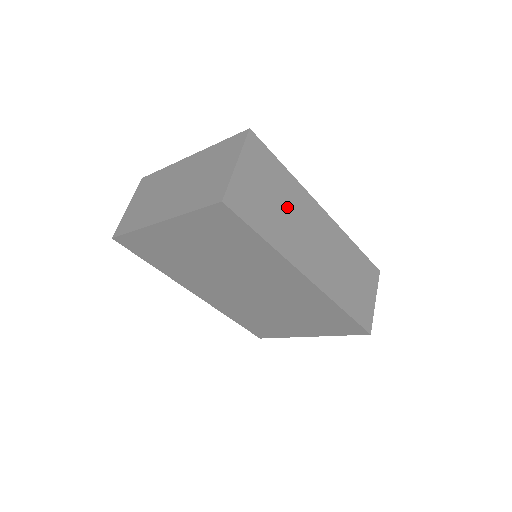
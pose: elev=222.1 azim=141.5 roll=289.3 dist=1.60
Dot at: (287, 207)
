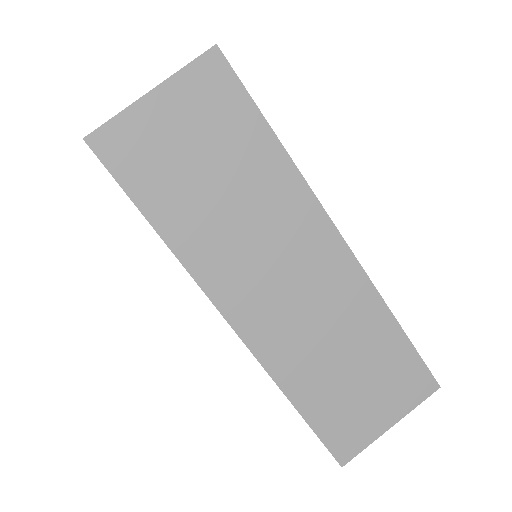
Dot at: (240, 197)
